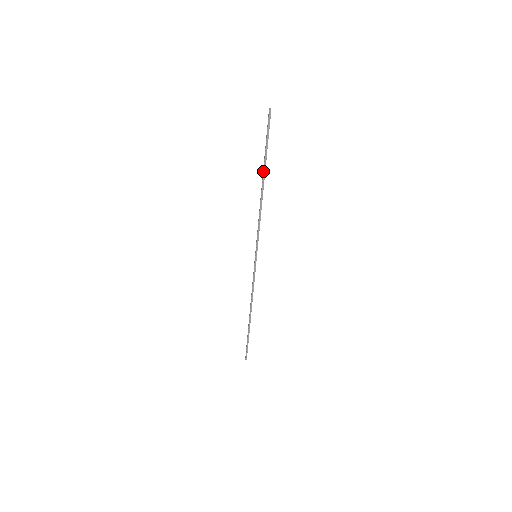
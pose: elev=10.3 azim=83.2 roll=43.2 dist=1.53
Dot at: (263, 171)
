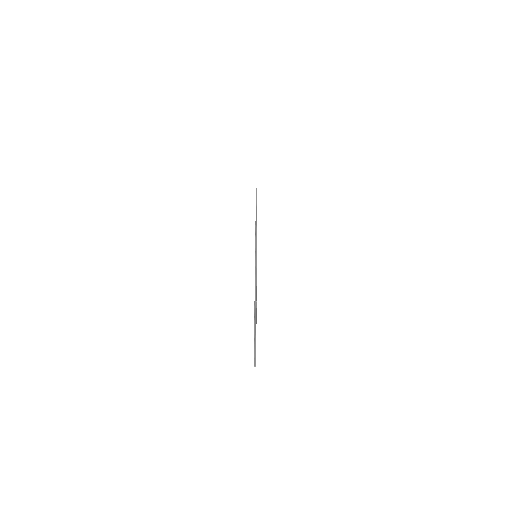
Dot at: occluded
